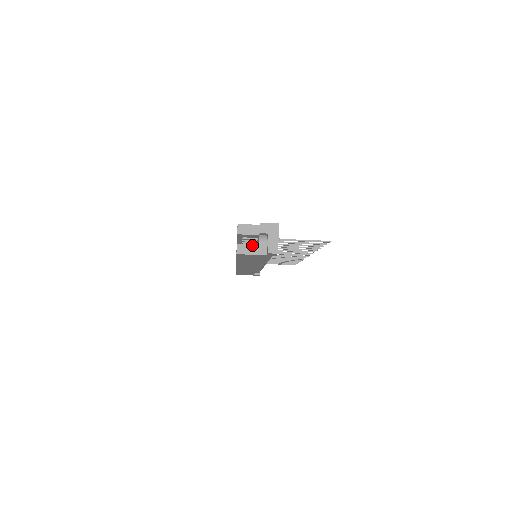
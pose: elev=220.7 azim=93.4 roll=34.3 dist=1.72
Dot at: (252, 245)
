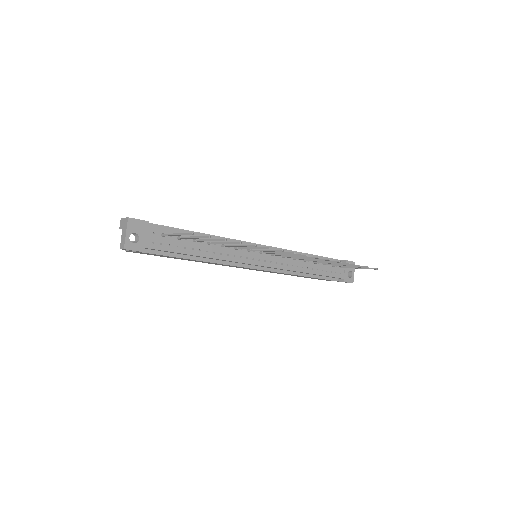
Dot at: (132, 242)
